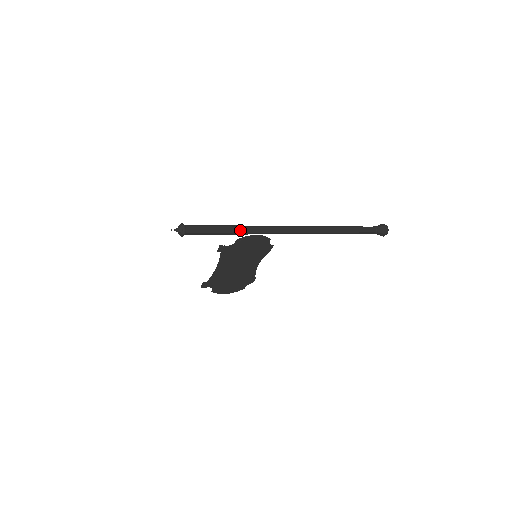
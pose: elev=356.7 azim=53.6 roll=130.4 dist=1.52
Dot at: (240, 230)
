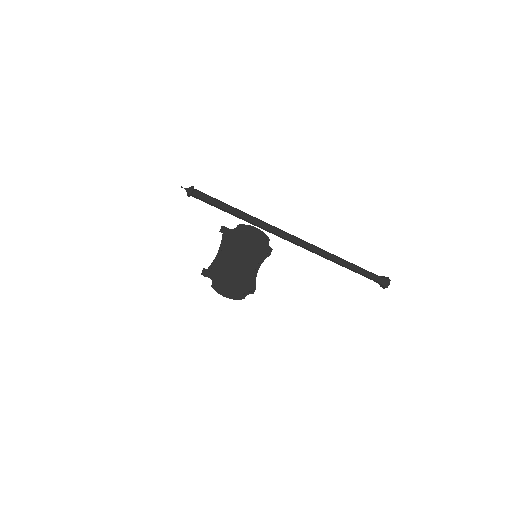
Dot at: (241, 212)
